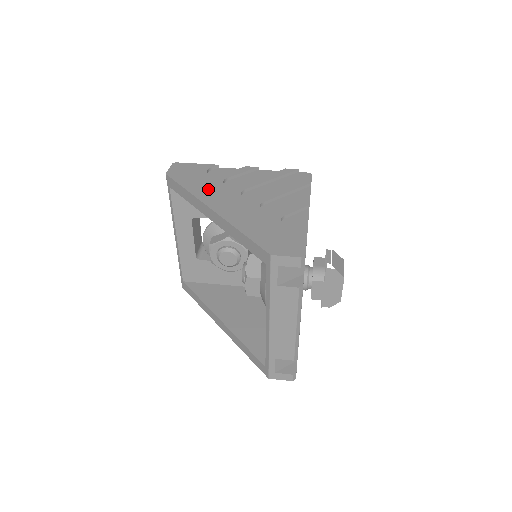
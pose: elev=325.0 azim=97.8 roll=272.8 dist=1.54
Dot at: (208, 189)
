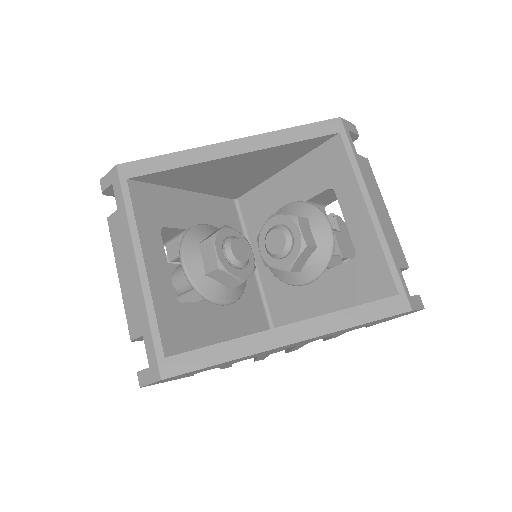
Dot at: occluded
